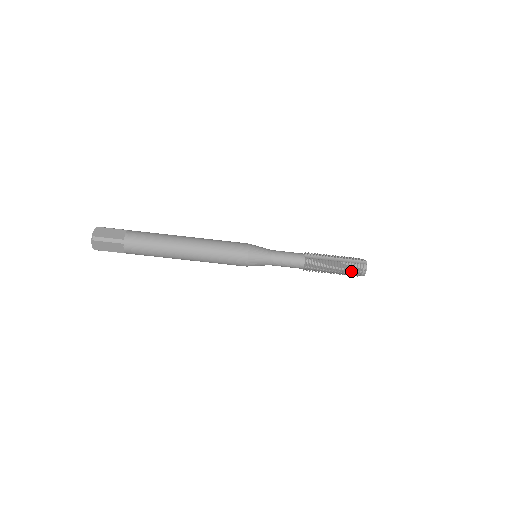
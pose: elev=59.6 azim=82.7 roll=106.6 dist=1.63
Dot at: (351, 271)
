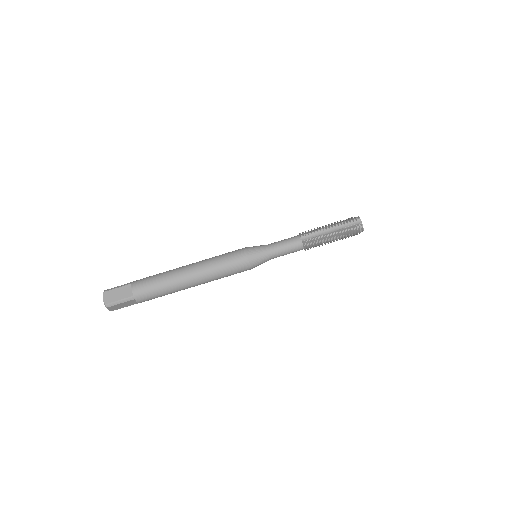
Dot at: (349, 235)
